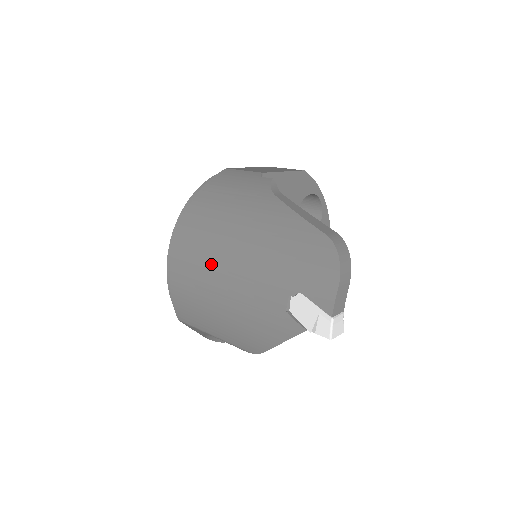
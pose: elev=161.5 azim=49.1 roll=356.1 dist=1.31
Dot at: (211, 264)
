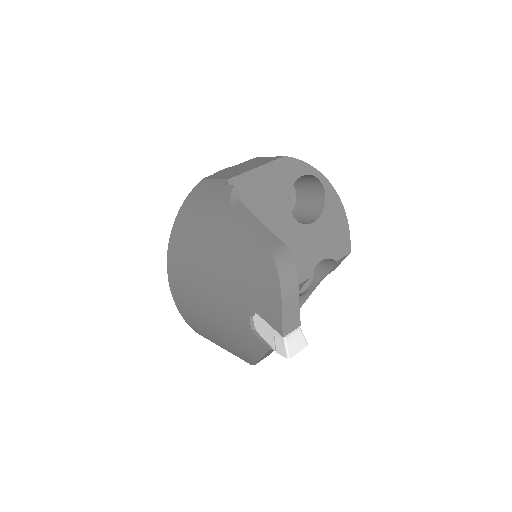
Dot at: (193, 286)
